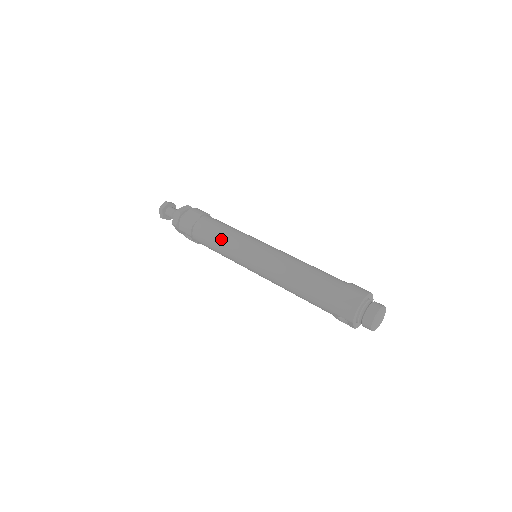
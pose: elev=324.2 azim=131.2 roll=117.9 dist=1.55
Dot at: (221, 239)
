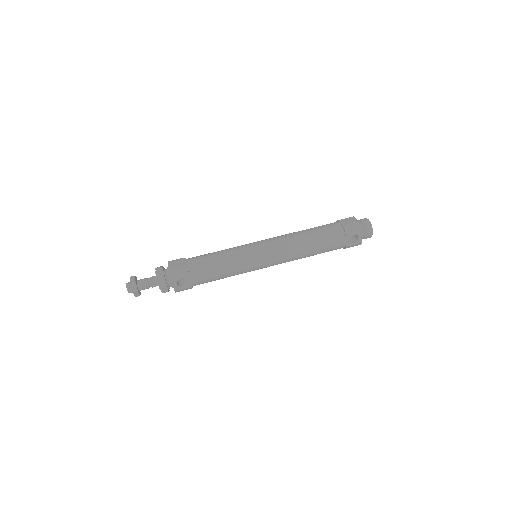
Dot at: (223, 256)
